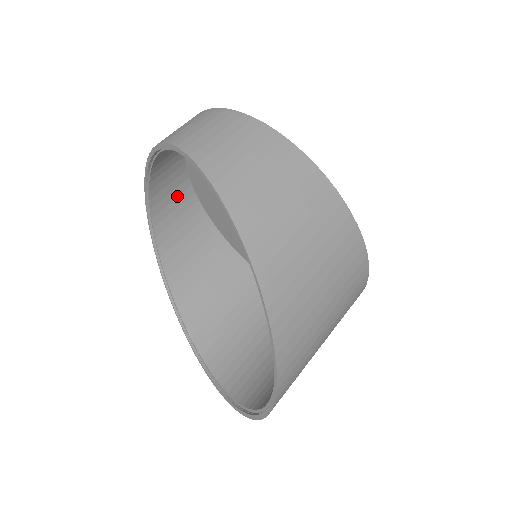
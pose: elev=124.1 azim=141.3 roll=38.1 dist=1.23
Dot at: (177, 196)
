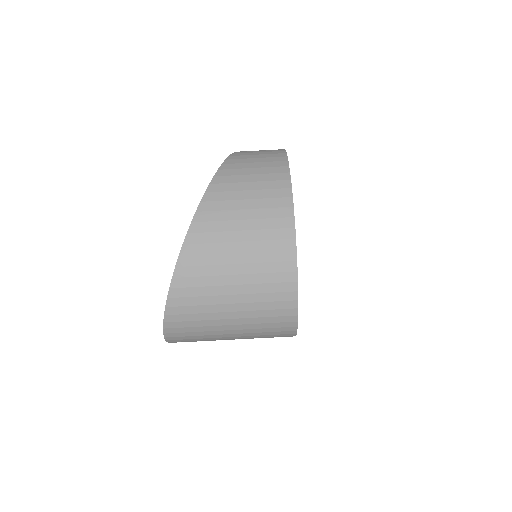
Dot at: occluded
